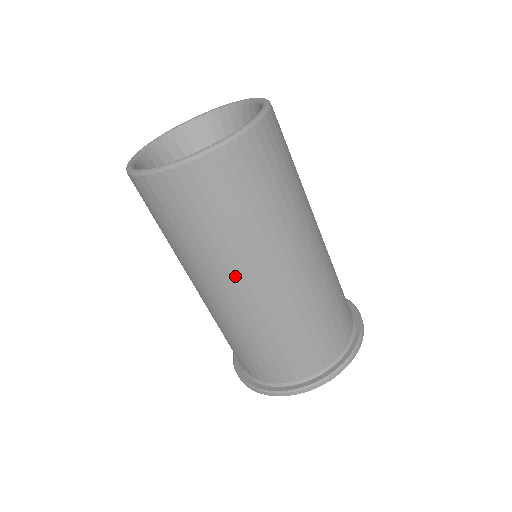
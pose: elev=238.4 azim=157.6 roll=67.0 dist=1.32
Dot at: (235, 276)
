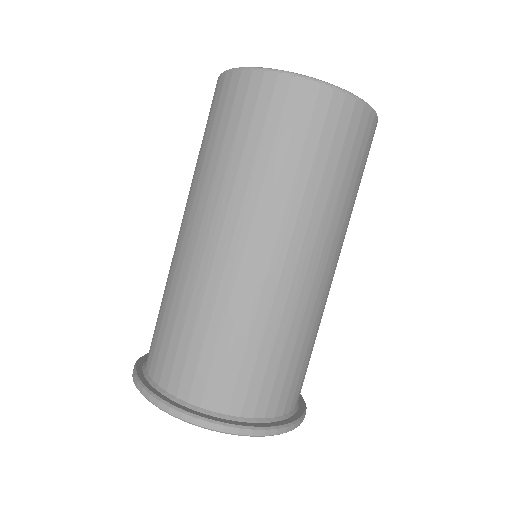
Dot at: (308, 239)
